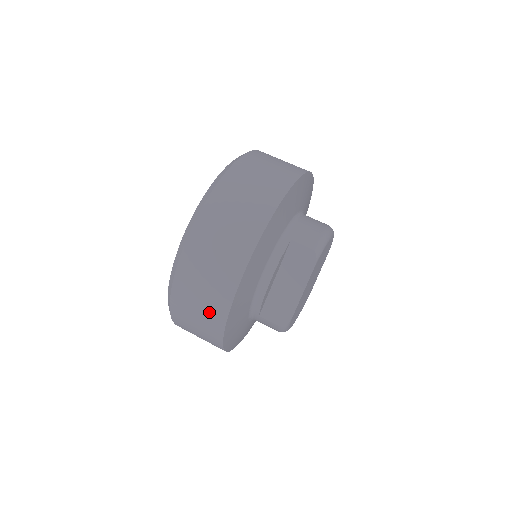
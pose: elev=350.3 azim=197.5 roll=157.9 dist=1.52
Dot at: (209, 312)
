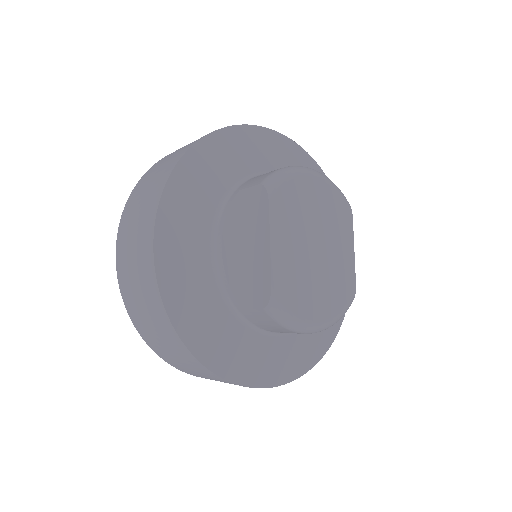
Dot at: (151, 306)
